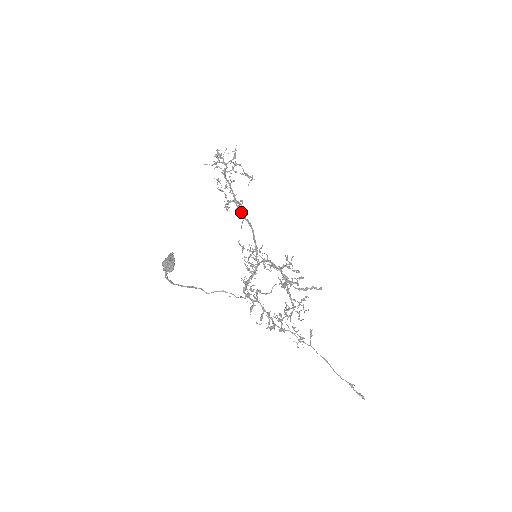
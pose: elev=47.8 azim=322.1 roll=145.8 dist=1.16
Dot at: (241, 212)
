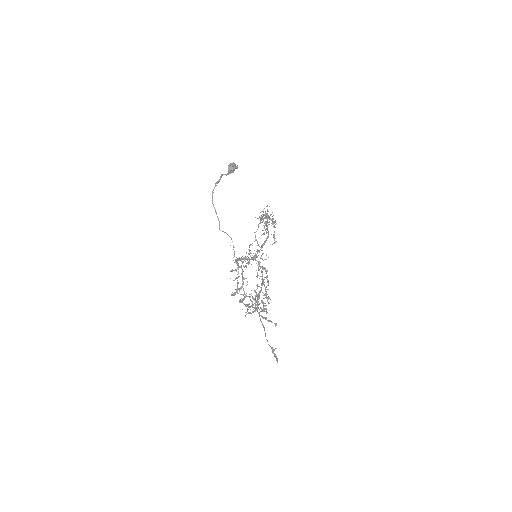
Dot at: (267, 226)
